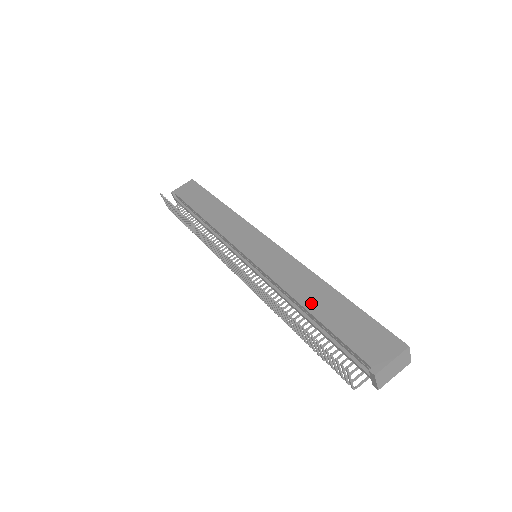
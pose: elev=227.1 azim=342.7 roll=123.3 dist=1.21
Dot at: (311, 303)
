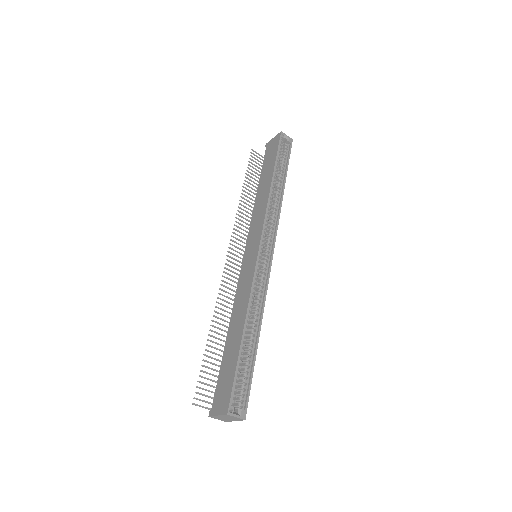
Dot at: (230, 333)
